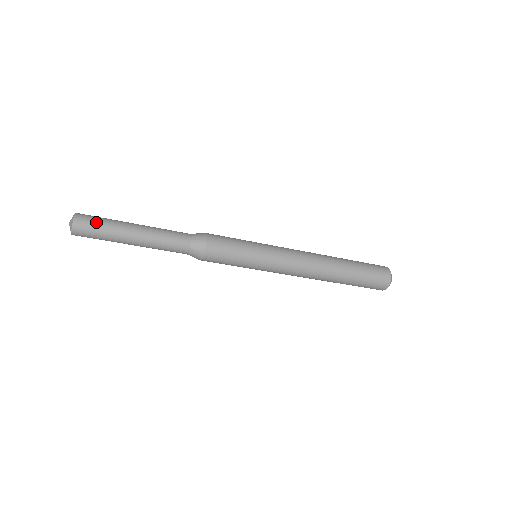
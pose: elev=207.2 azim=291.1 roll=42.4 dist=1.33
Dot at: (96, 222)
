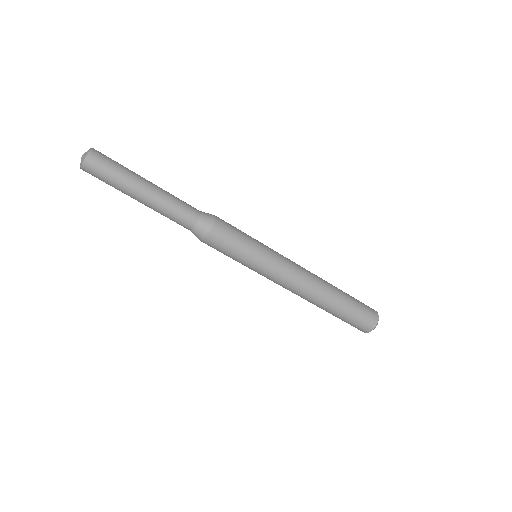
Dot at: (113, 160)
